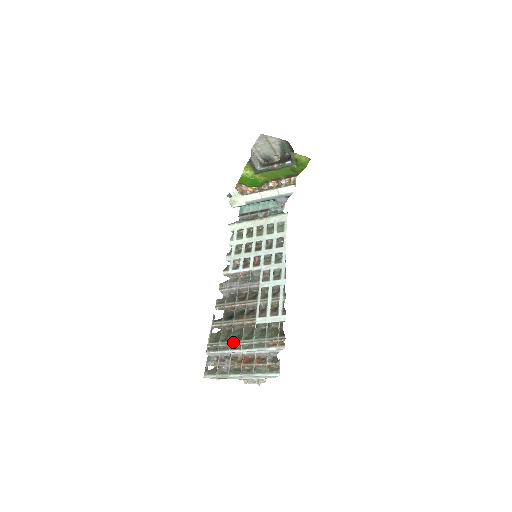
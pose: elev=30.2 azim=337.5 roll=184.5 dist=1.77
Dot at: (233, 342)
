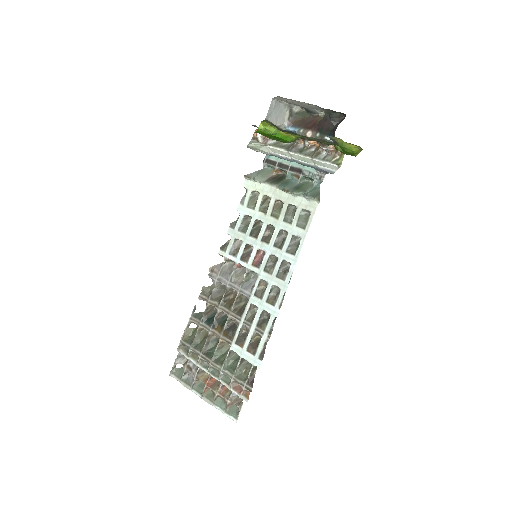
Dot at: (203, 356)
